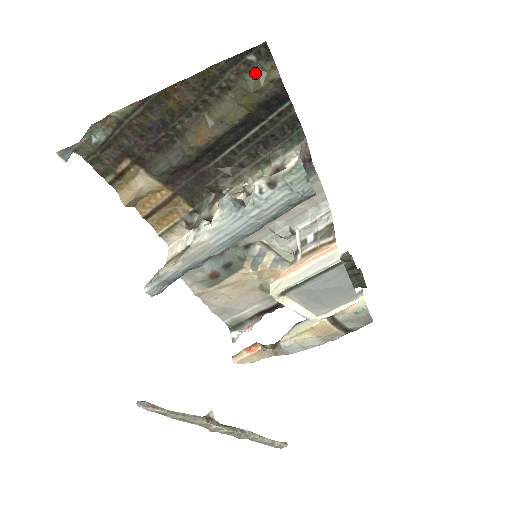
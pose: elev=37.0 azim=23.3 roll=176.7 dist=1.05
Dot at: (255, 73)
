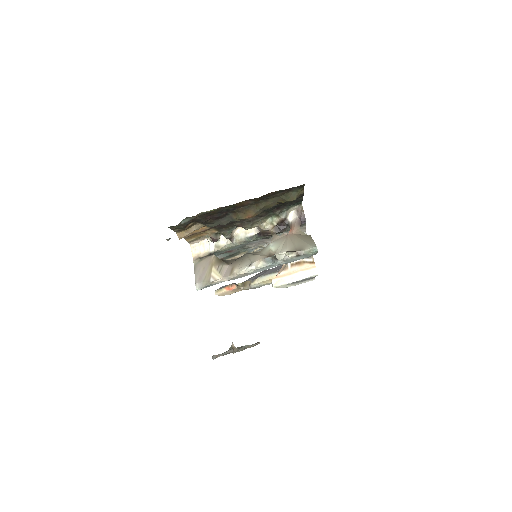
Dot at: (292, 193)
